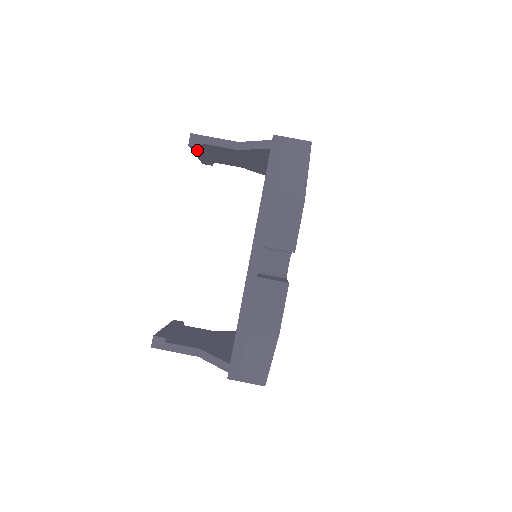
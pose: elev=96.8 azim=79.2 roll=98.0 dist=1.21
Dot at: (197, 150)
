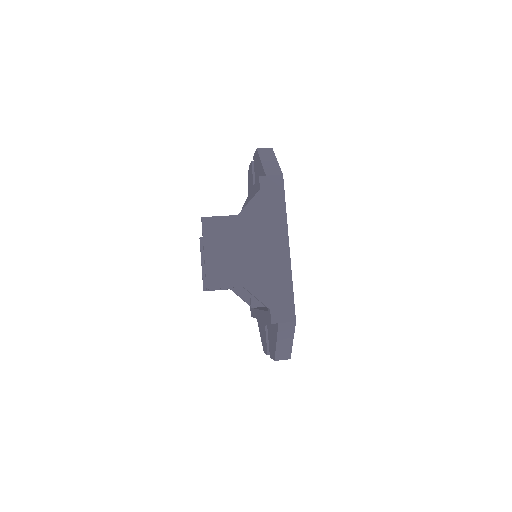
Dot at: occluded
